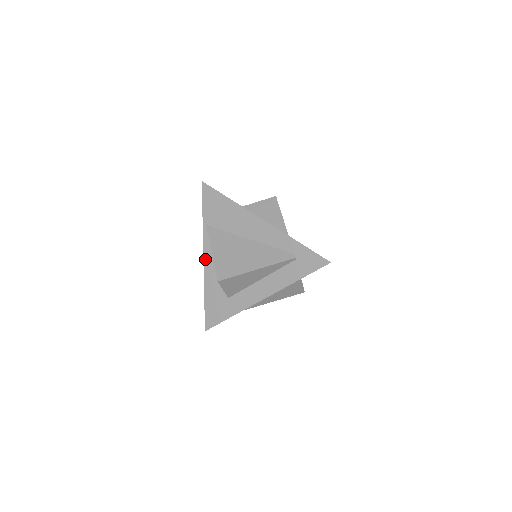
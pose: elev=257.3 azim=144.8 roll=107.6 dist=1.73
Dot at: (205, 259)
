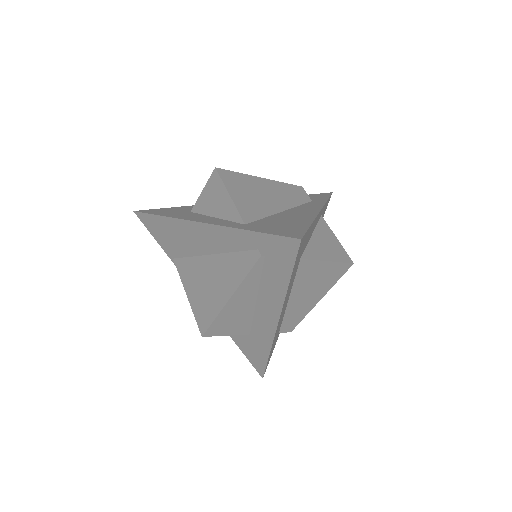
Dot at: occluded
